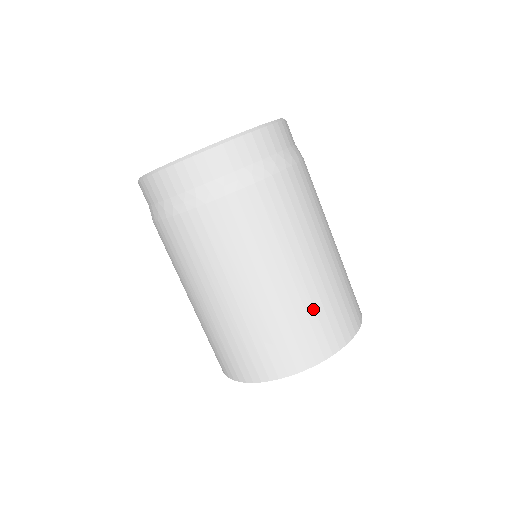
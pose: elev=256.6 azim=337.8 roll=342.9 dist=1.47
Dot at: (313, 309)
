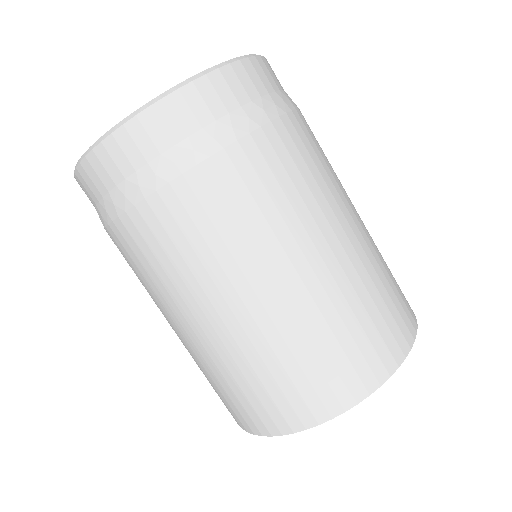
Dot at: (375, 289)
